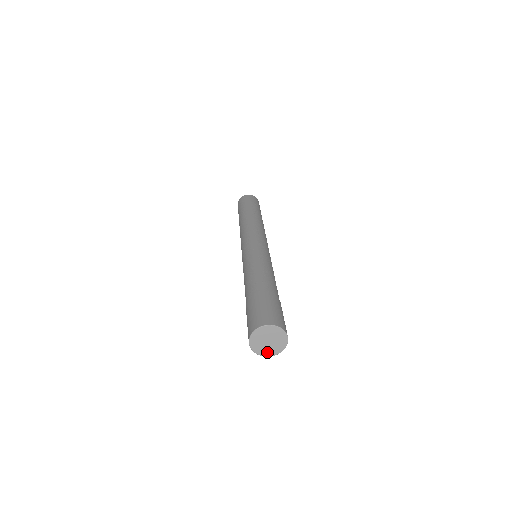
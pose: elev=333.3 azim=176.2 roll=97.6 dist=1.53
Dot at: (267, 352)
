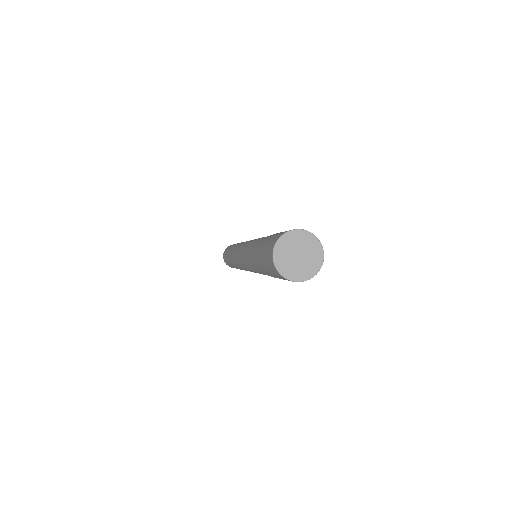
Dot at: (307, 271)
